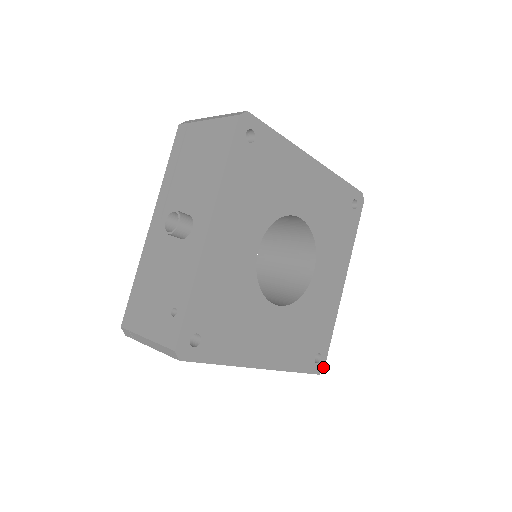
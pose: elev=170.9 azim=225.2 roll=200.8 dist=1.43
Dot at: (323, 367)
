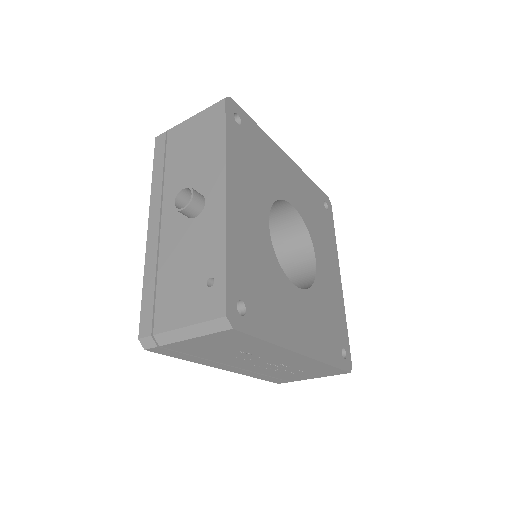
Dot at: (351, 365)
